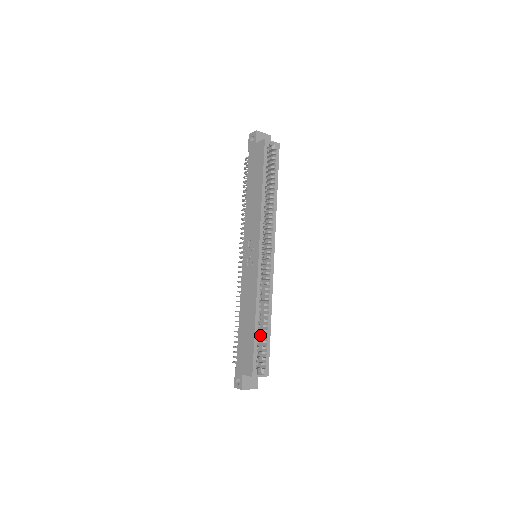
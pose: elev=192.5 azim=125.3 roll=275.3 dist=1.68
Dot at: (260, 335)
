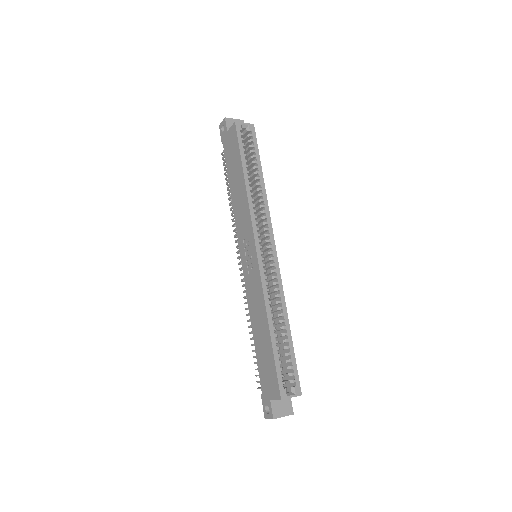
Dot at: (280, 347)
